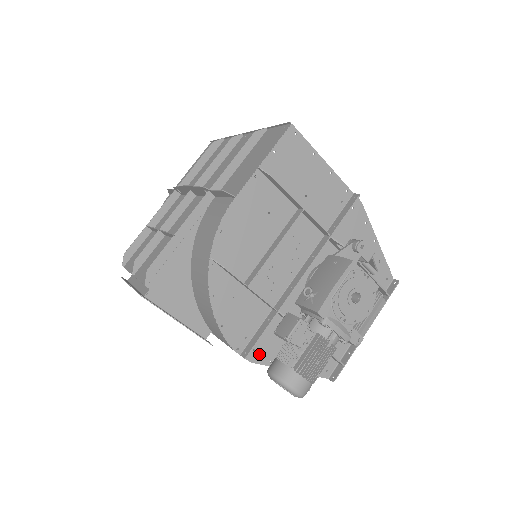
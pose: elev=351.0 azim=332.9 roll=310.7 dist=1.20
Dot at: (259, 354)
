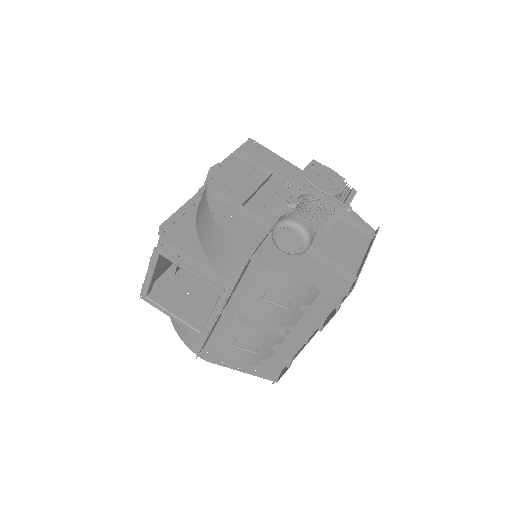
Dot at: (267, 260)
